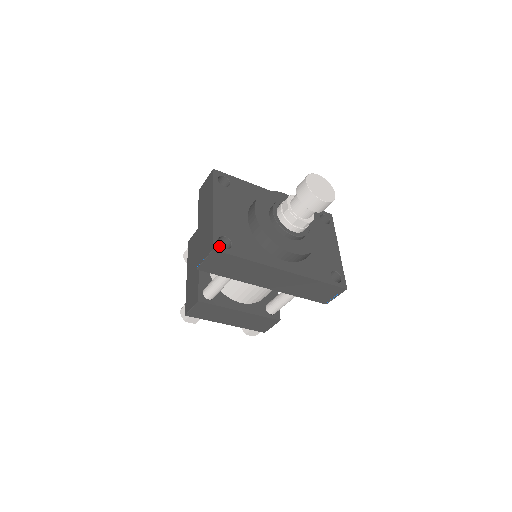
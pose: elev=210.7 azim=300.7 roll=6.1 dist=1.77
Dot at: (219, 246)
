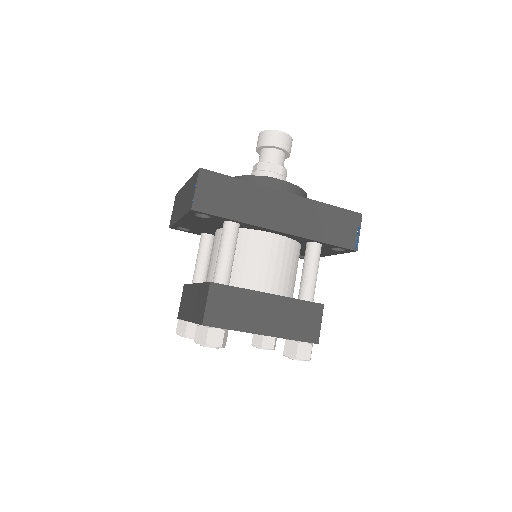
Dot at: occluded
